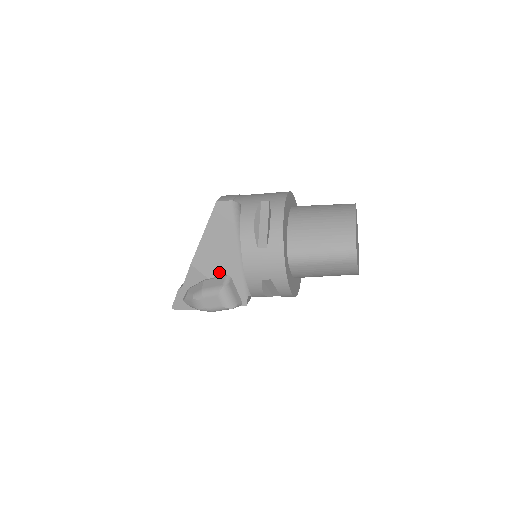
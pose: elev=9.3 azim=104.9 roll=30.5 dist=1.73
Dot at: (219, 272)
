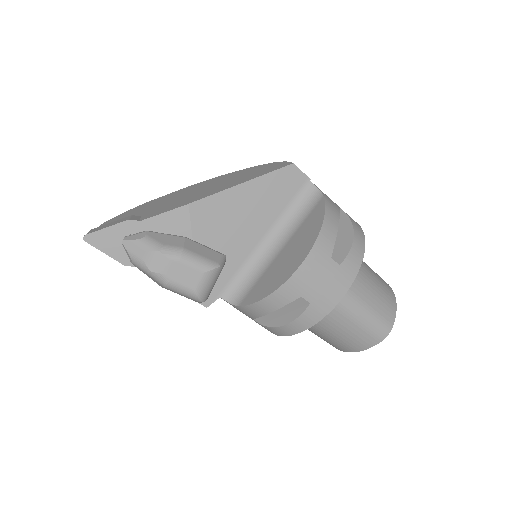
Dot at: (215, 243)
